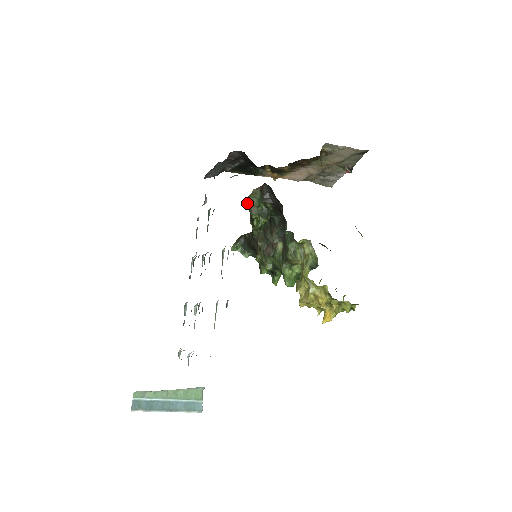
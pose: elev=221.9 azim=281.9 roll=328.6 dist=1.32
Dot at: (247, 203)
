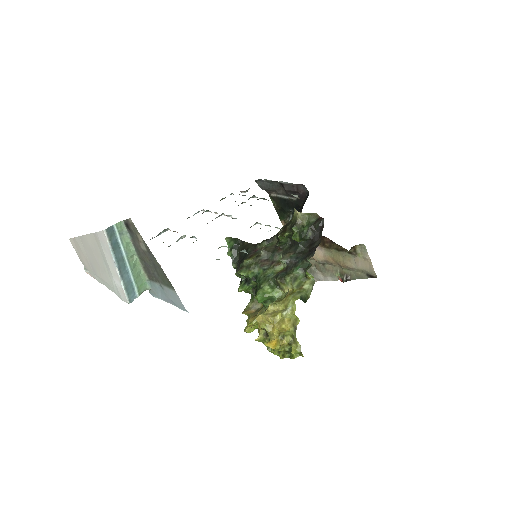
Dot at: (301, 216)
